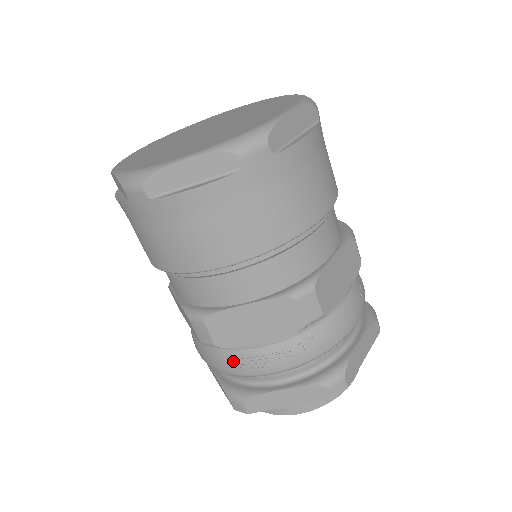
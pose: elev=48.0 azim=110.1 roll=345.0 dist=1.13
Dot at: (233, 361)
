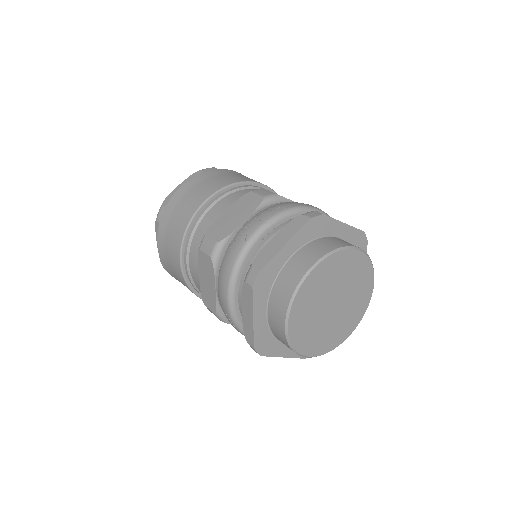
Dot at: (232, 246)
